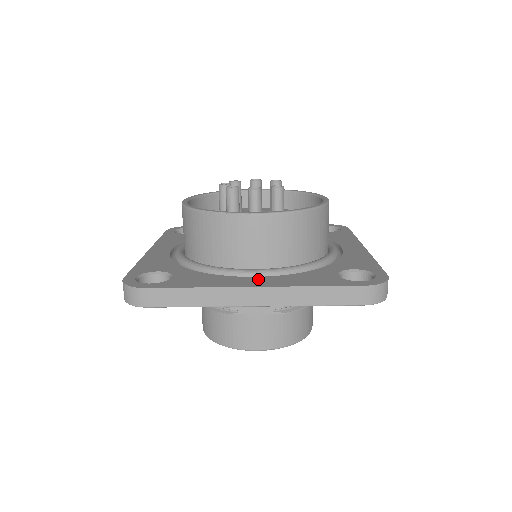
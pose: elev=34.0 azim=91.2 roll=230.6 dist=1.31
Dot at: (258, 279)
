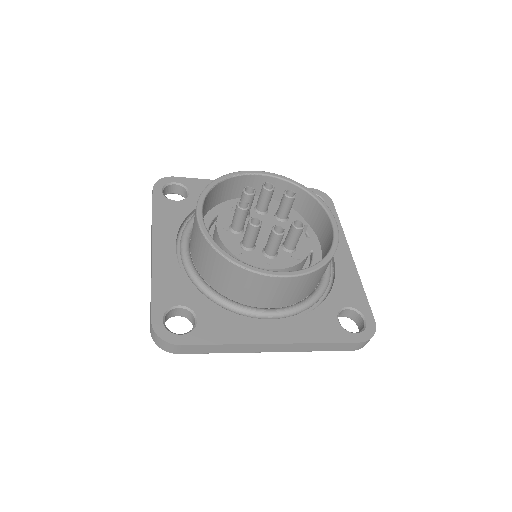
Dot at: (275, 327)
